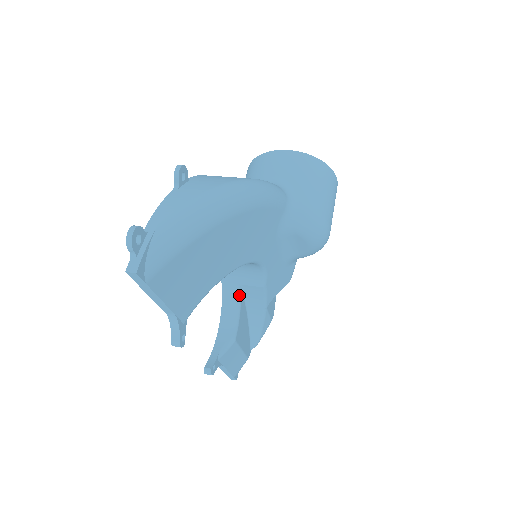
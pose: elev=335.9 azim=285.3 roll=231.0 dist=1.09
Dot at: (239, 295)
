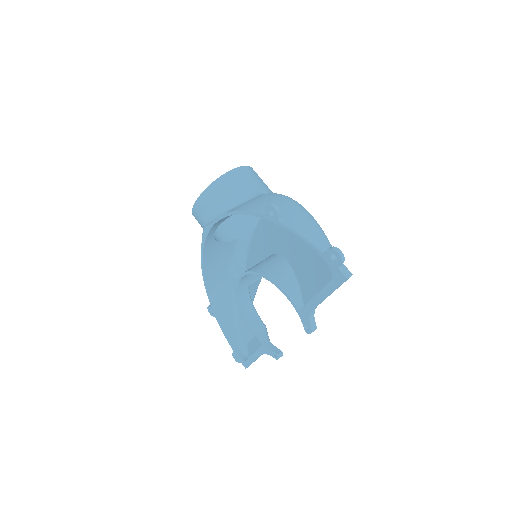
Dot at: occluded
